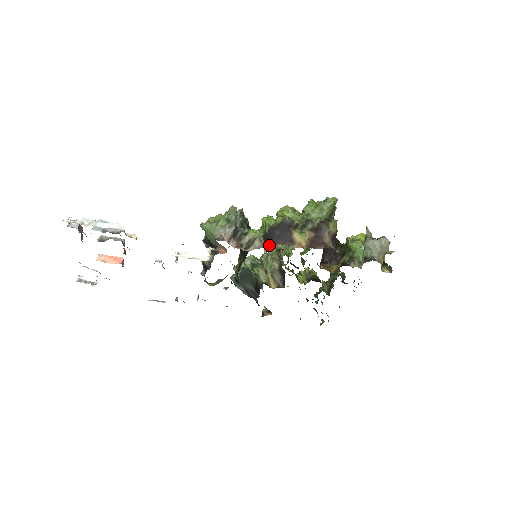
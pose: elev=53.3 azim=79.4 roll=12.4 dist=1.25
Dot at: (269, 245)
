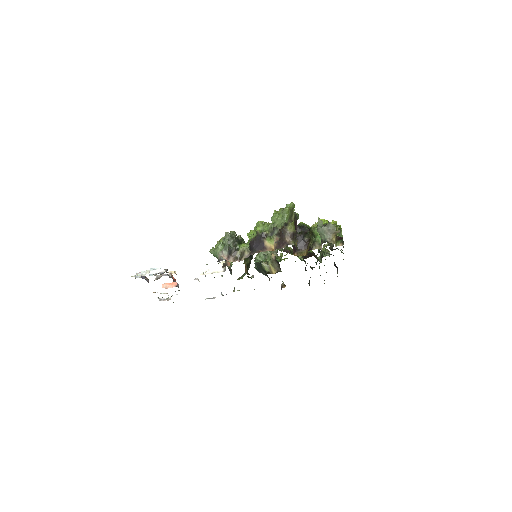
Dot at: occluded
